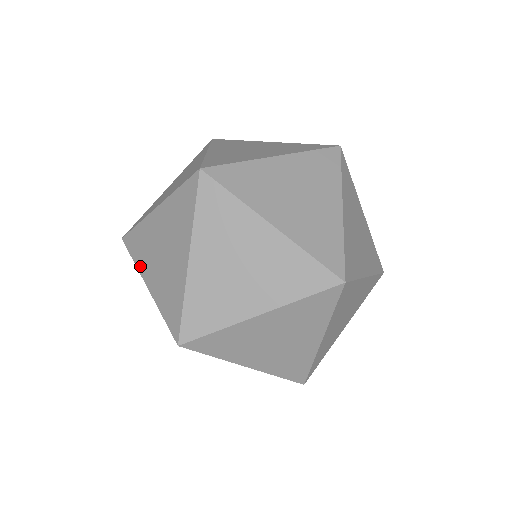
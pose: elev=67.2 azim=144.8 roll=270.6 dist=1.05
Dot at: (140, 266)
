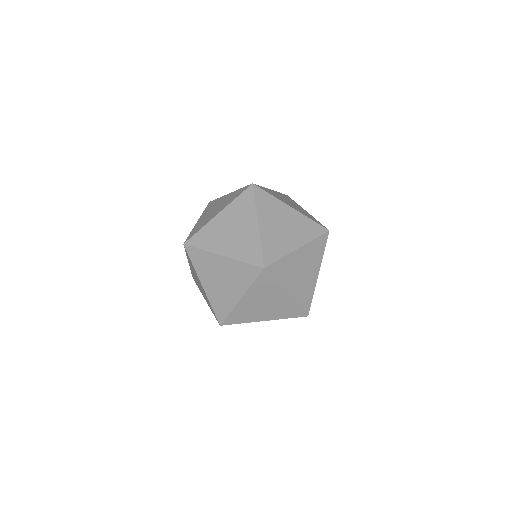
Dot at: occluded
